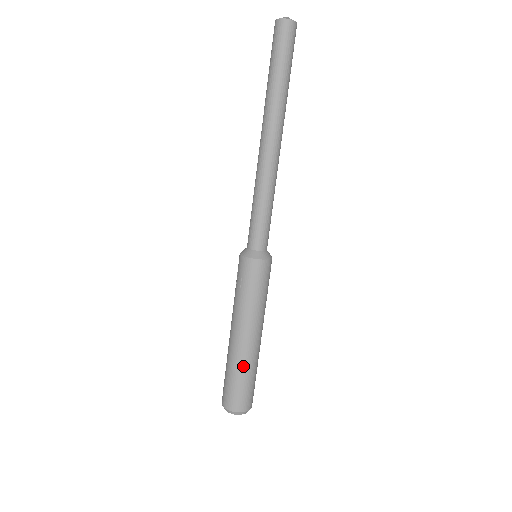
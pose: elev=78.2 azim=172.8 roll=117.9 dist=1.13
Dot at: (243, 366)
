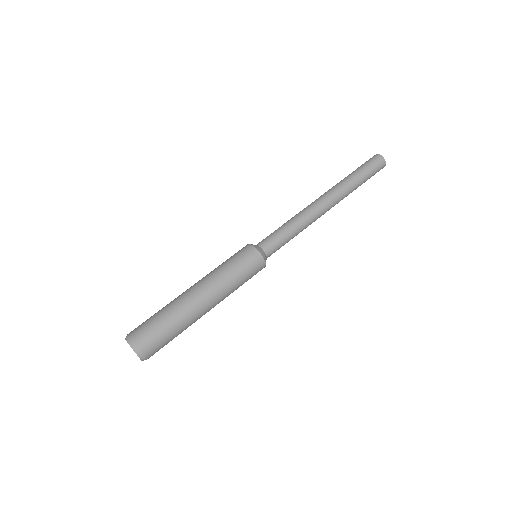
Dot at: (169, 304)
